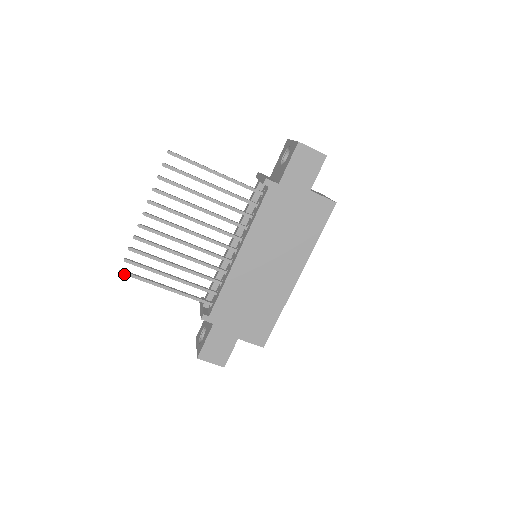
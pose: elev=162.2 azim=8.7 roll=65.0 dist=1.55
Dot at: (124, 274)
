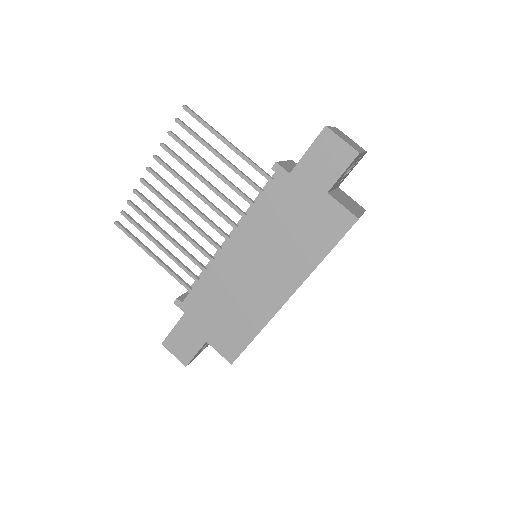
Dot at: (118, 226)
